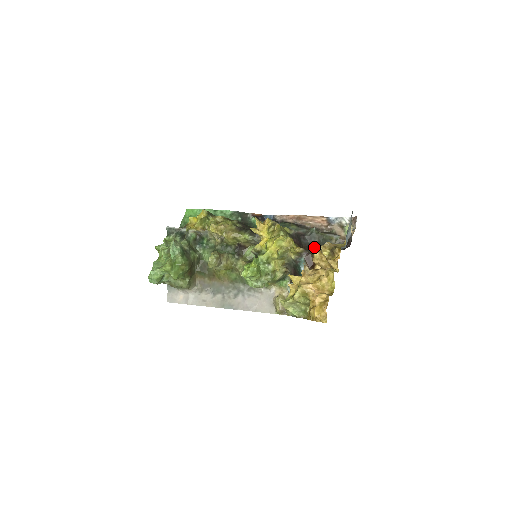
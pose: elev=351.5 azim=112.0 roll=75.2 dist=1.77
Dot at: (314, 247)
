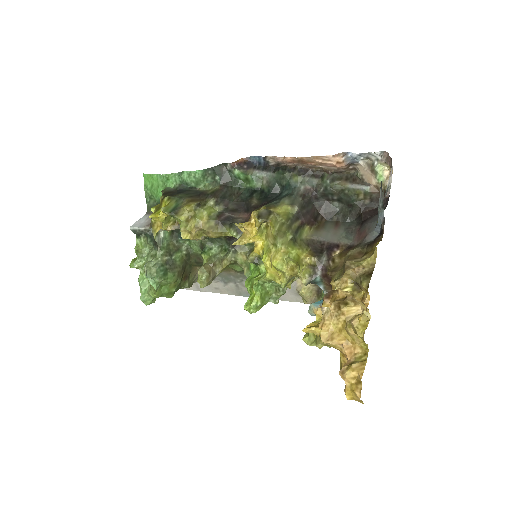
Dot at: (334, 206)
